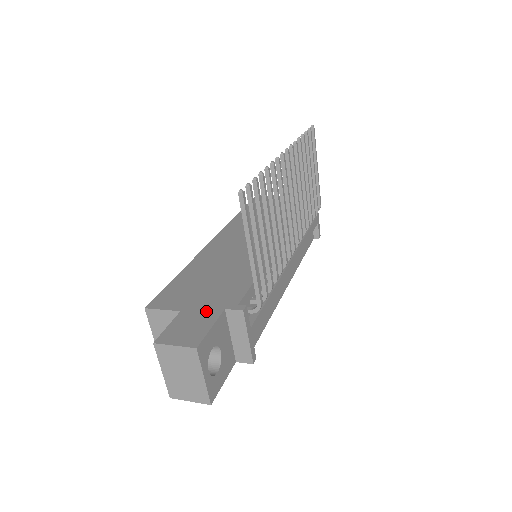
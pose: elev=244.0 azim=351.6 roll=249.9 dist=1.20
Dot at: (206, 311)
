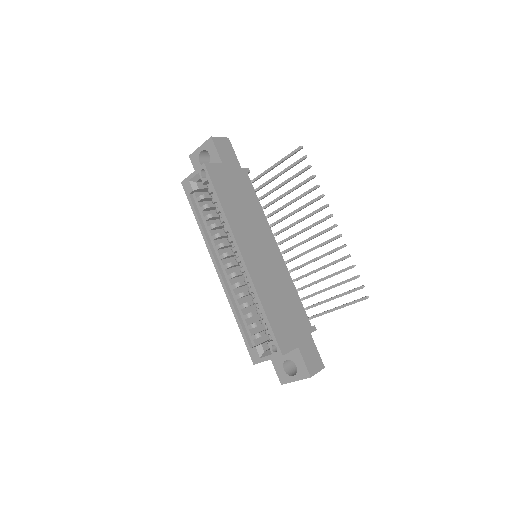
Dot at: (307, 340)
